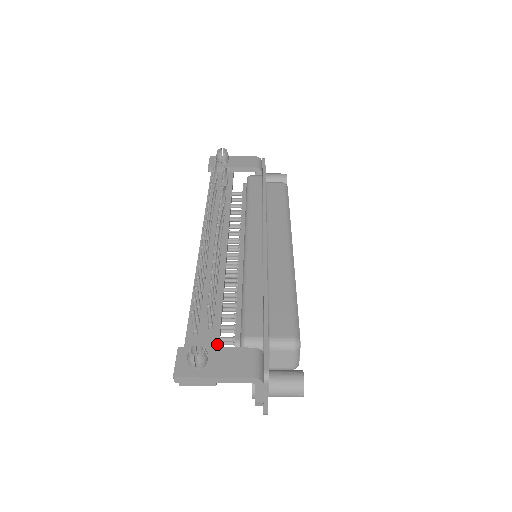
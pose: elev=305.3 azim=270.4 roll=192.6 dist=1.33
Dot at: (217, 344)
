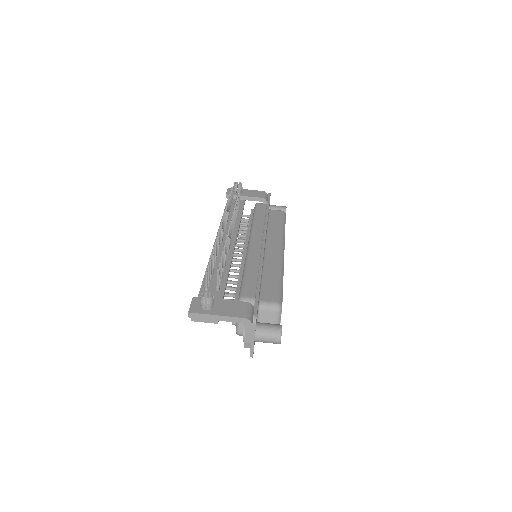
Dot at: occluded
